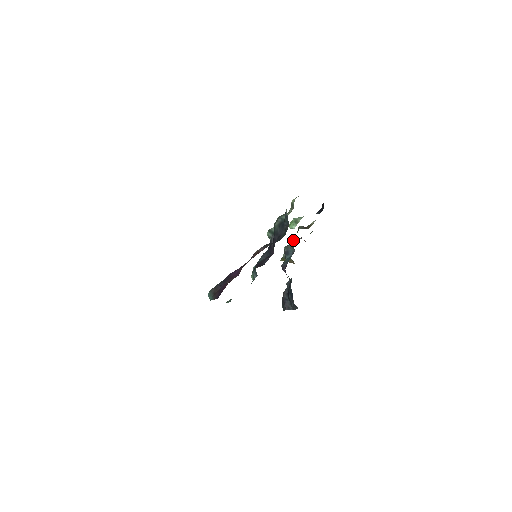
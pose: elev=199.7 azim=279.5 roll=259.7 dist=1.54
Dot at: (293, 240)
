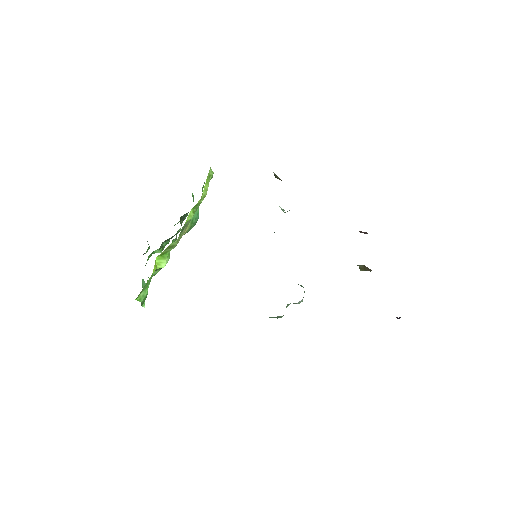
Dot at: occluded
